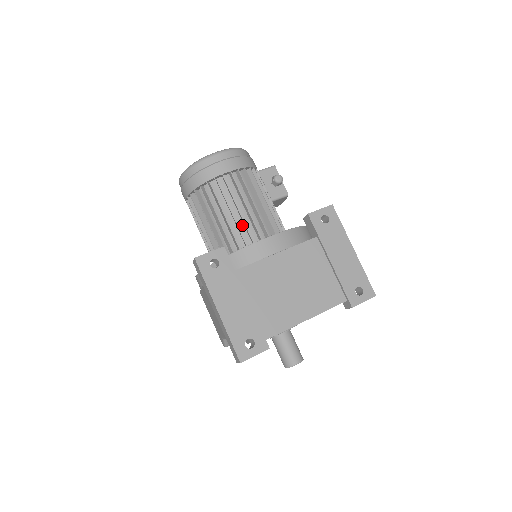
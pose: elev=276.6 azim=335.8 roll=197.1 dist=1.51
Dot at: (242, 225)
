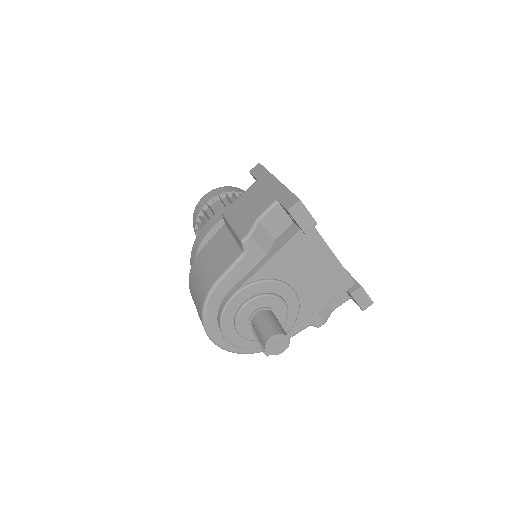
Dot at: occluded
